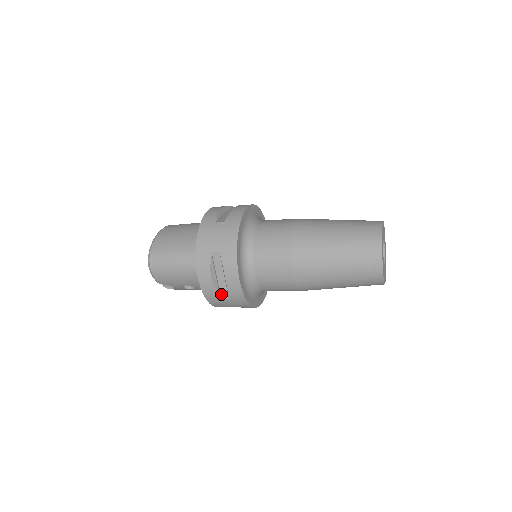
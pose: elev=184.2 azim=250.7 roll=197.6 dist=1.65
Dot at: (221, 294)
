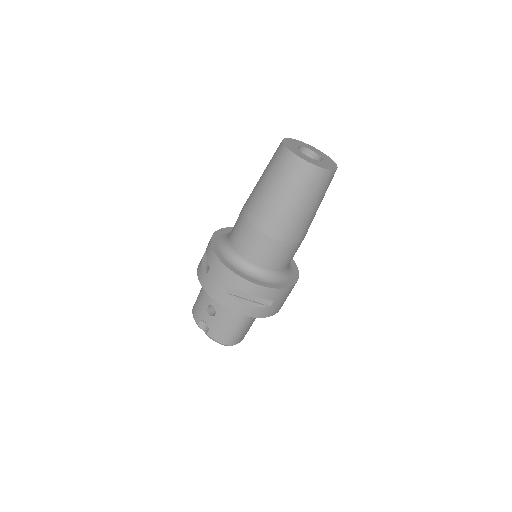
Dot at: (208, 270)
